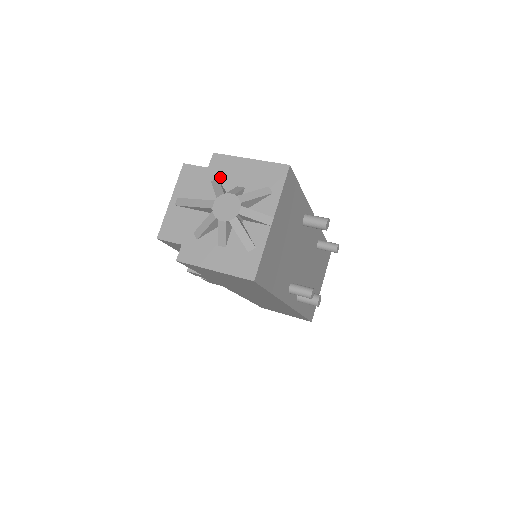
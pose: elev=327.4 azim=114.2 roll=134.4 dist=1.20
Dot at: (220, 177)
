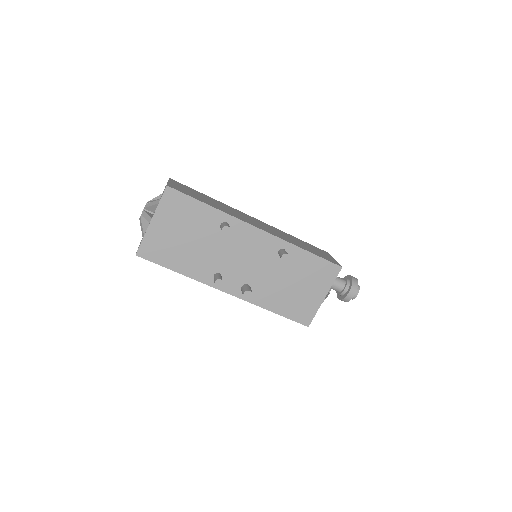
Dot at: occluded
